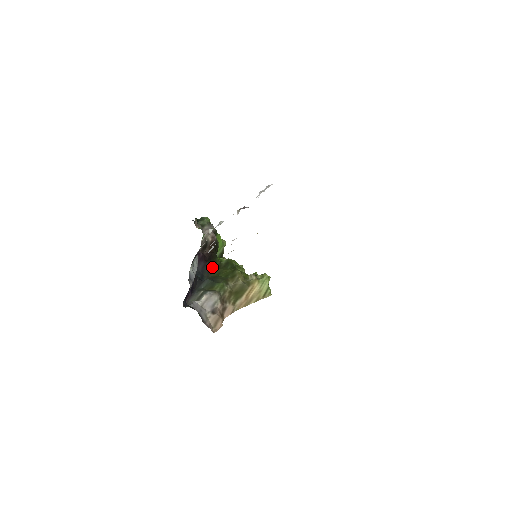
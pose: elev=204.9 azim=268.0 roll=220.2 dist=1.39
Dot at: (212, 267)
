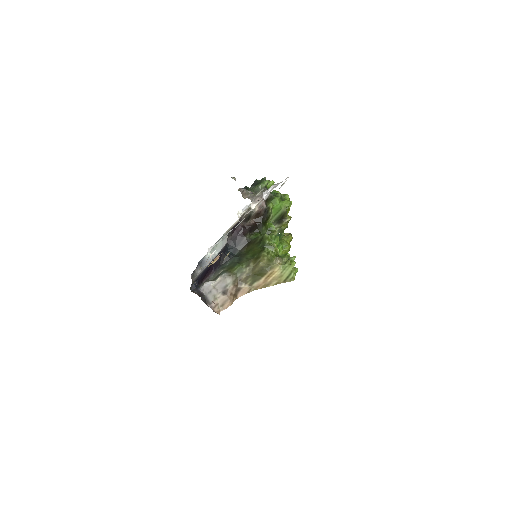
Dot at: (249, 241)
